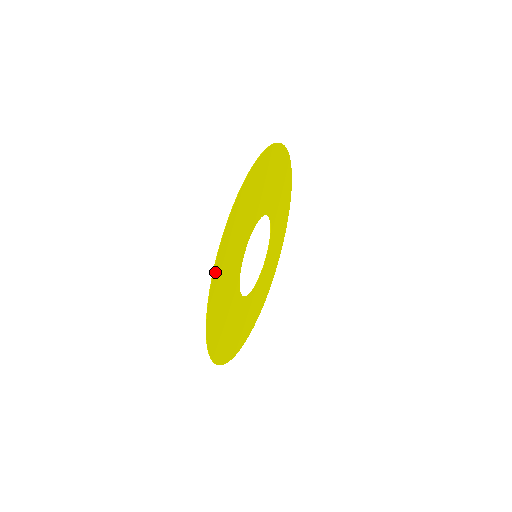
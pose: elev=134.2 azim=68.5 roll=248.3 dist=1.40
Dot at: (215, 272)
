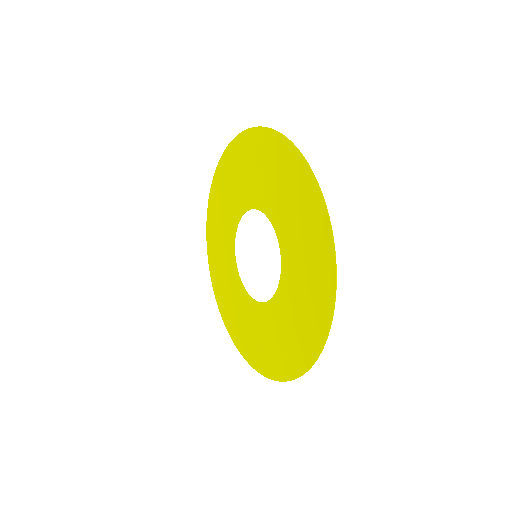
Dot at: (295, 154)
